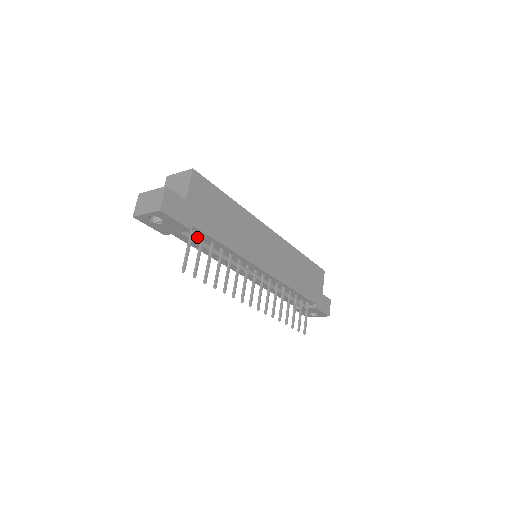
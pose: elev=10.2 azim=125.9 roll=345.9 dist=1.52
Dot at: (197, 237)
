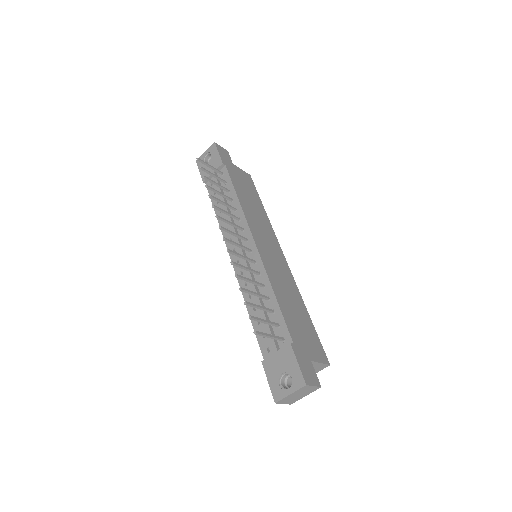
Dot at: (222, 185)
